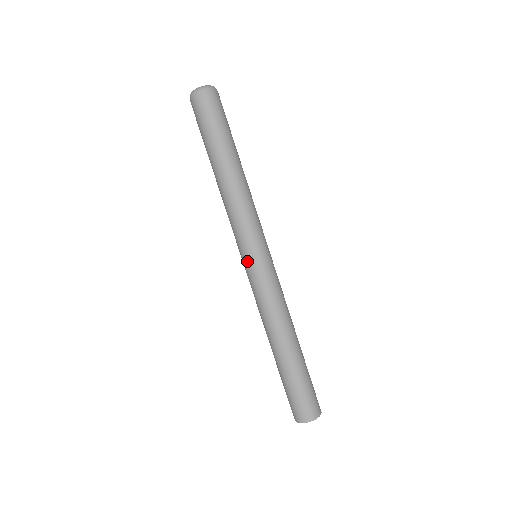
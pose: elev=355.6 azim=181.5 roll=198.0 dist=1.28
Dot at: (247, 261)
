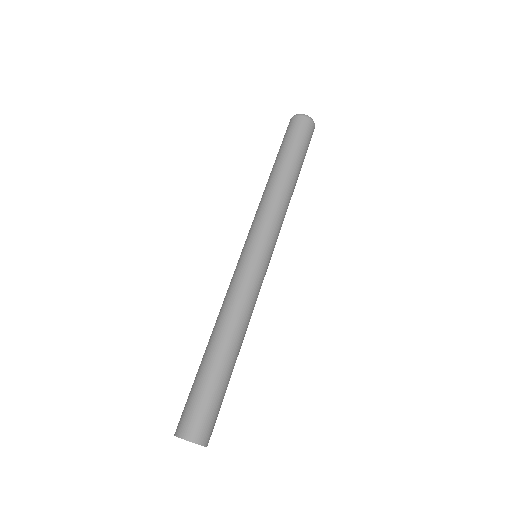
Dot at: (244, 250)
